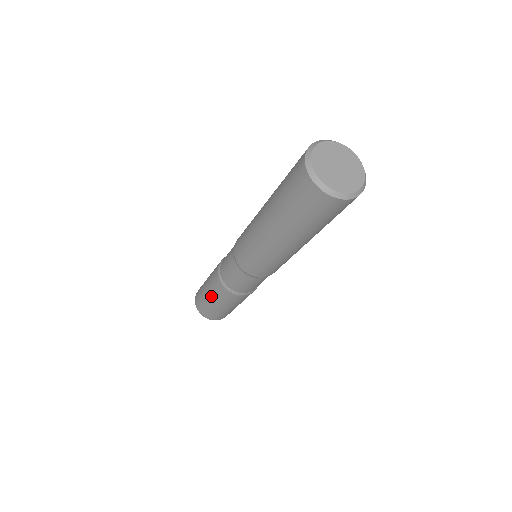
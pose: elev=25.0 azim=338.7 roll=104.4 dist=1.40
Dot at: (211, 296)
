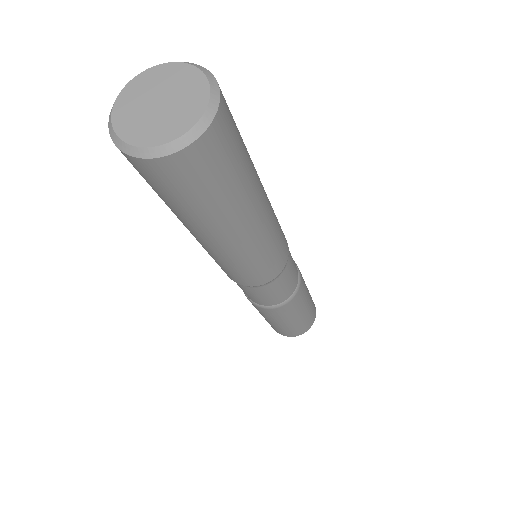
Dot at: occluded
